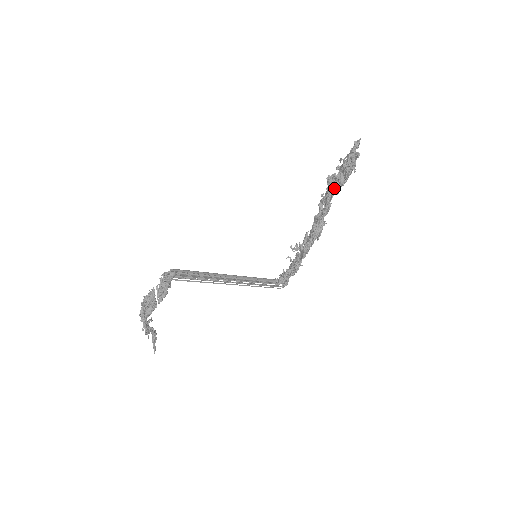
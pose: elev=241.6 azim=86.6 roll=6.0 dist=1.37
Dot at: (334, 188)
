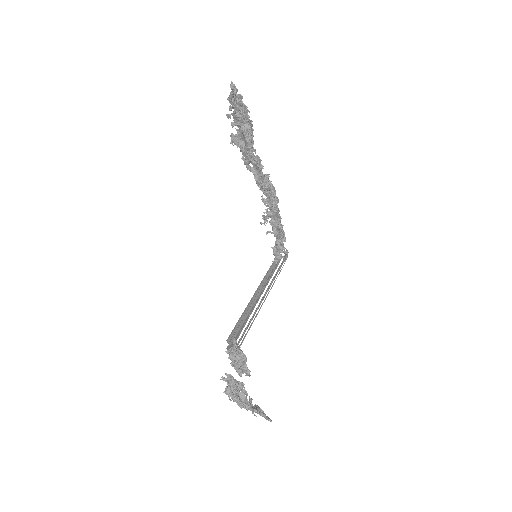
Dot at: (249, 141)
